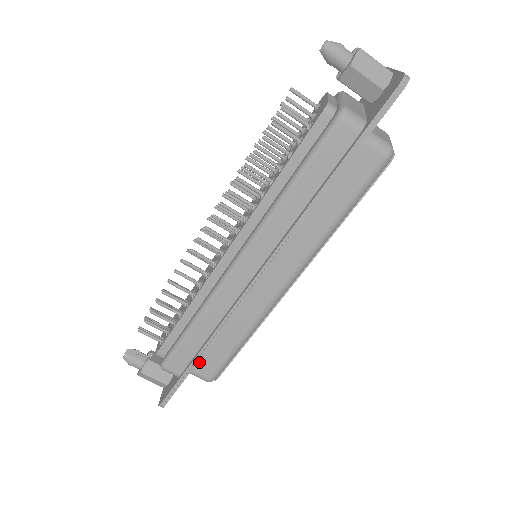
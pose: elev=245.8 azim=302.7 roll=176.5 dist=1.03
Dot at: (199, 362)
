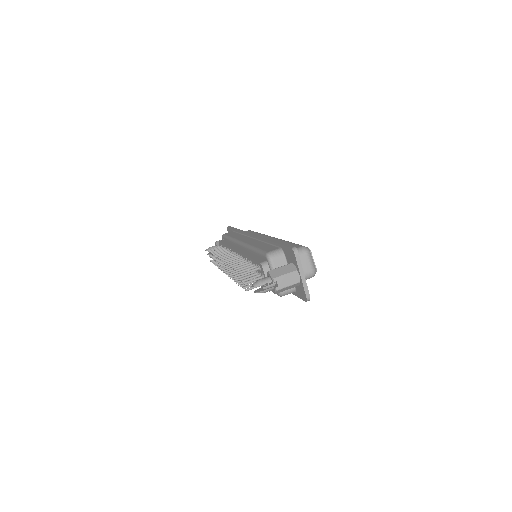
Dot at: occluded
